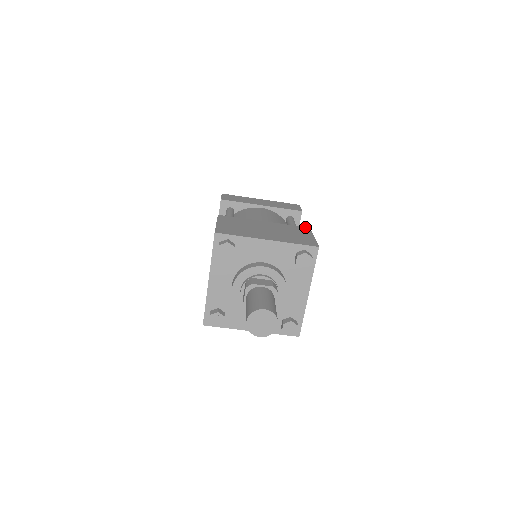
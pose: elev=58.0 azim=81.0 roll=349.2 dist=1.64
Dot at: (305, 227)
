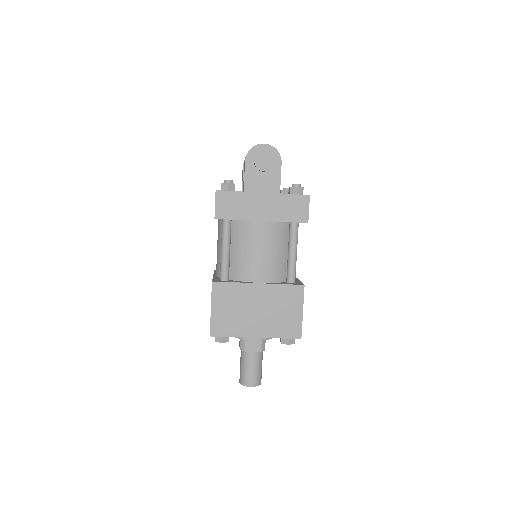
Dot at: (299, 286)
